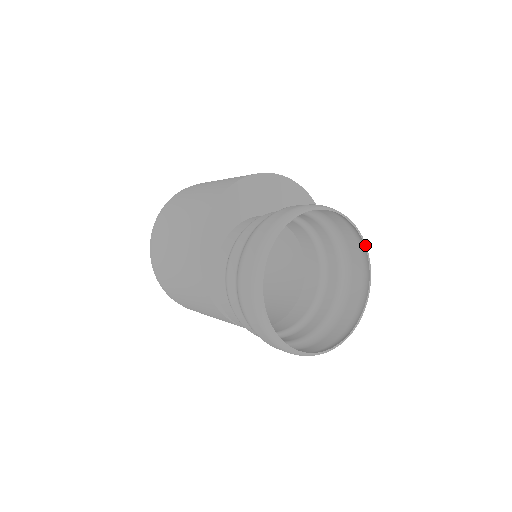
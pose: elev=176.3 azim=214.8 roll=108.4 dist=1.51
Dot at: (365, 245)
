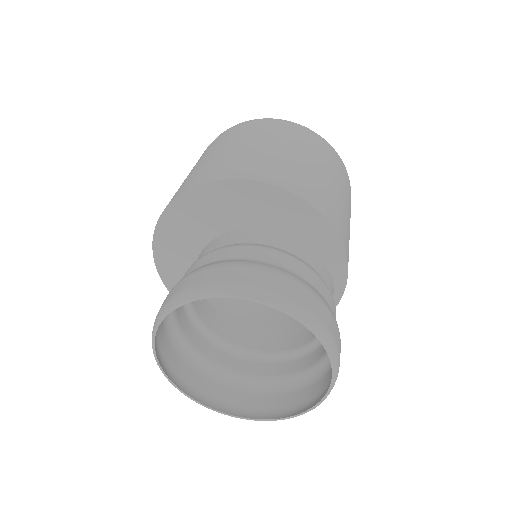
Dot at: (251, 300)
